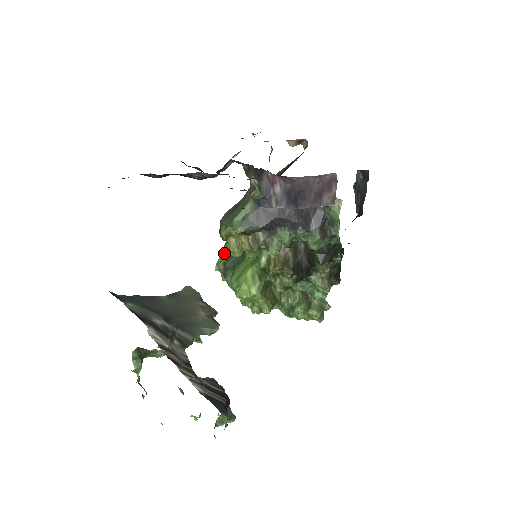
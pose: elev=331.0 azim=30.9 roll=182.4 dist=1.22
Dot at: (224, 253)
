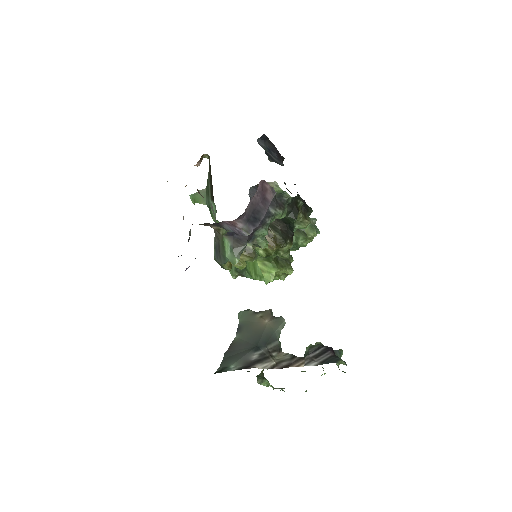
Dot at: occluded
